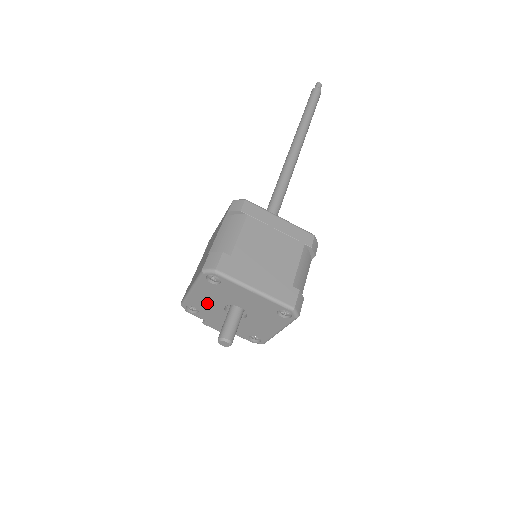
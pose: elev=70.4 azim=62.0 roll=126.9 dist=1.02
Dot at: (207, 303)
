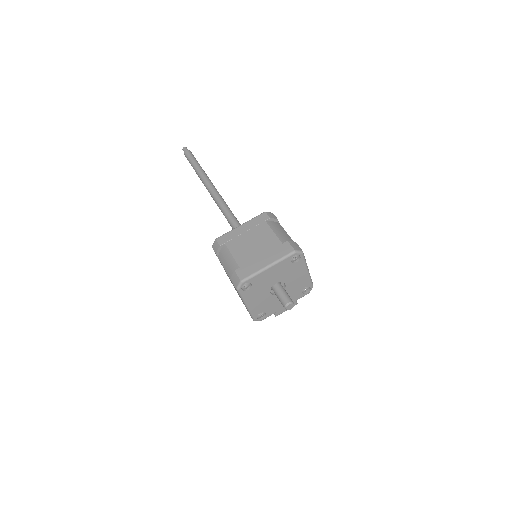
Dot at: (261, 303)
